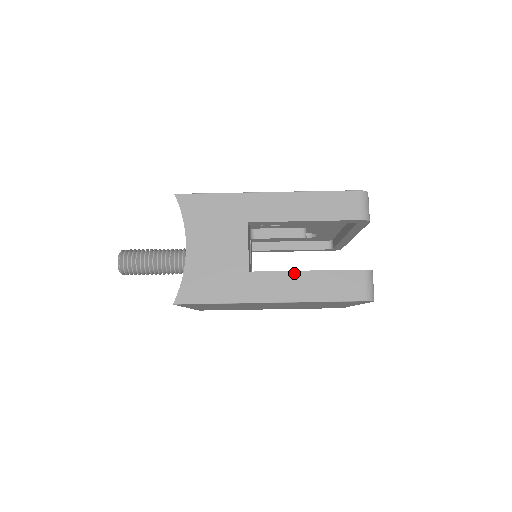
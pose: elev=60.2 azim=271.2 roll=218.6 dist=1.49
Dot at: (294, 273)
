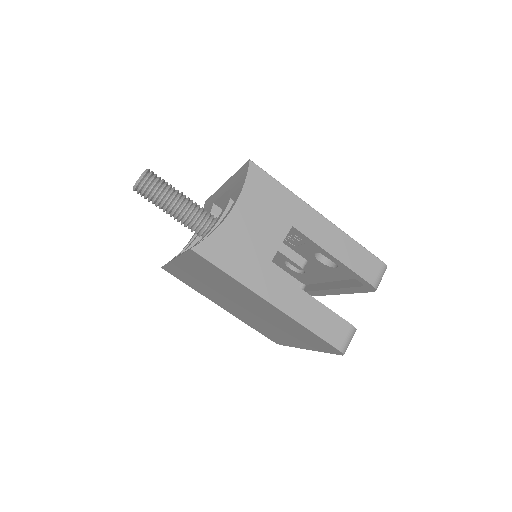
Dot at: (302, 292)
